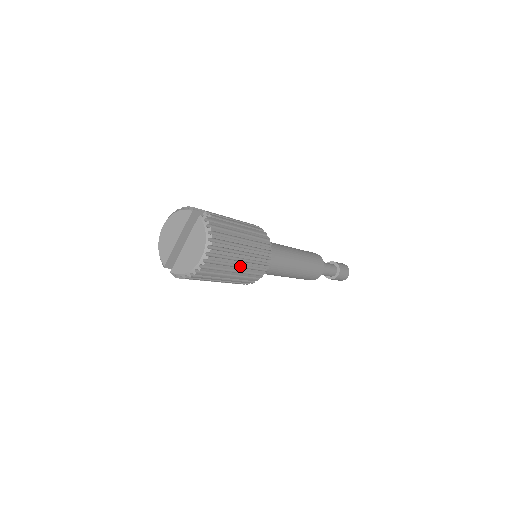
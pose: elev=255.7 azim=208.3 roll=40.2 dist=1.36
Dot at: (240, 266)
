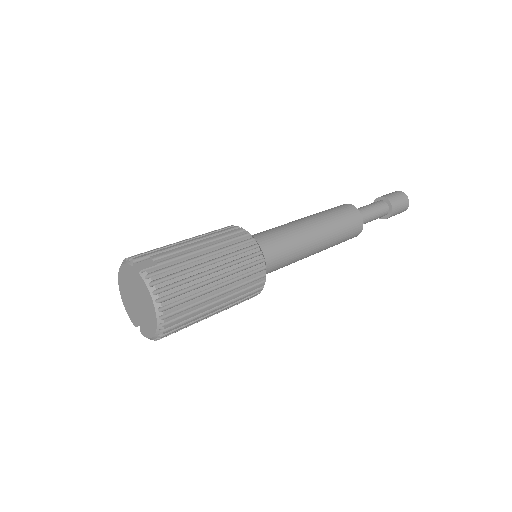
Dot at: (221, 299)
